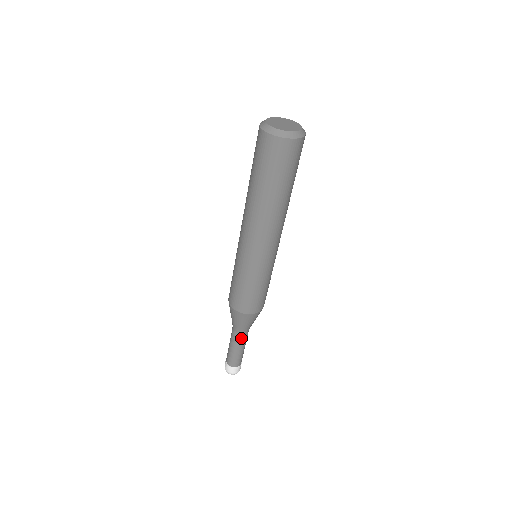
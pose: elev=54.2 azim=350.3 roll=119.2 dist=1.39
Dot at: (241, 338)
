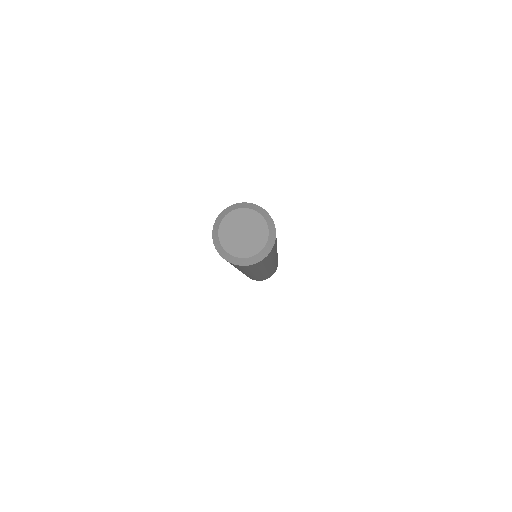
Dot at: occluded
